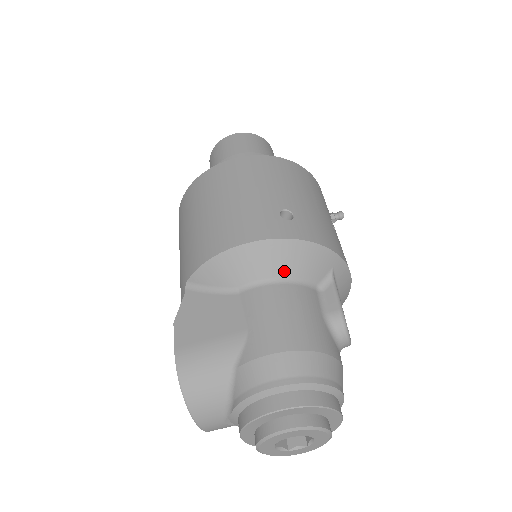
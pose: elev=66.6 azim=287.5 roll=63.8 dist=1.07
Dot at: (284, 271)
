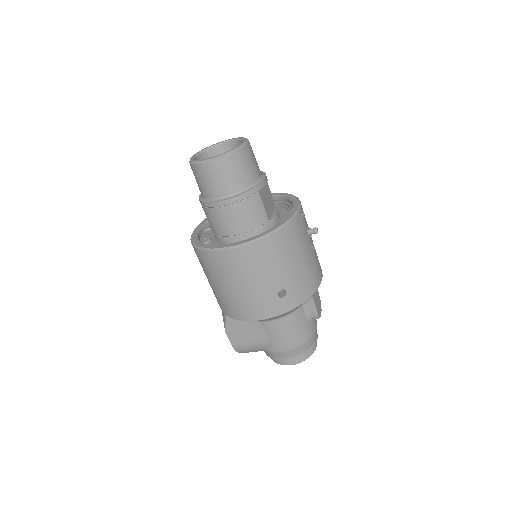
Dot at: (284, 315)
